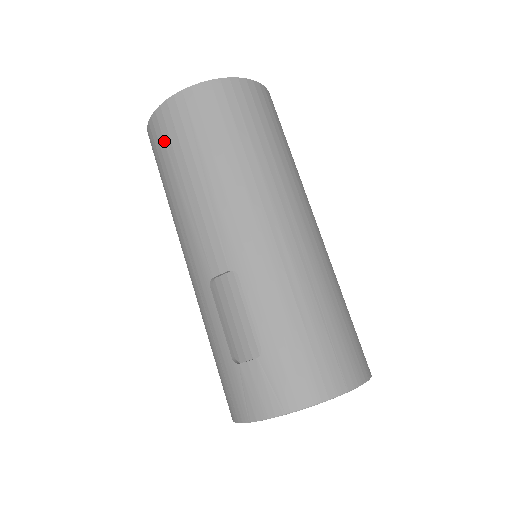
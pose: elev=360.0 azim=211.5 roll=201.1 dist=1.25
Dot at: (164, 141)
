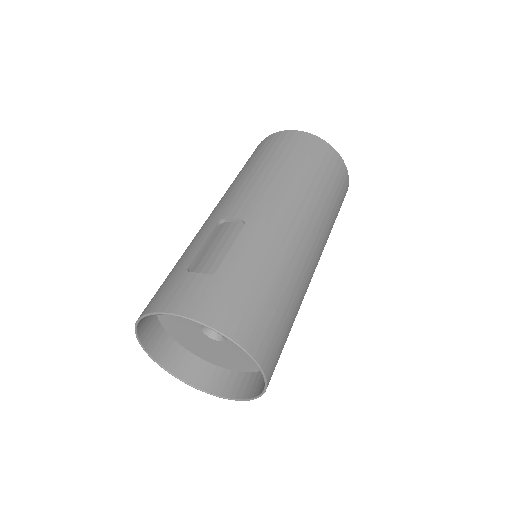
Dot at: (267, 146)
